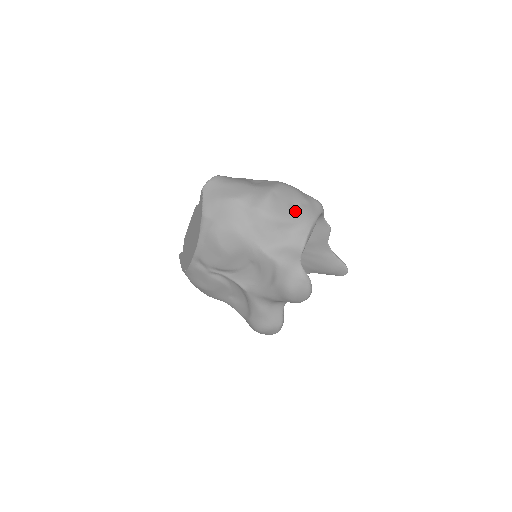
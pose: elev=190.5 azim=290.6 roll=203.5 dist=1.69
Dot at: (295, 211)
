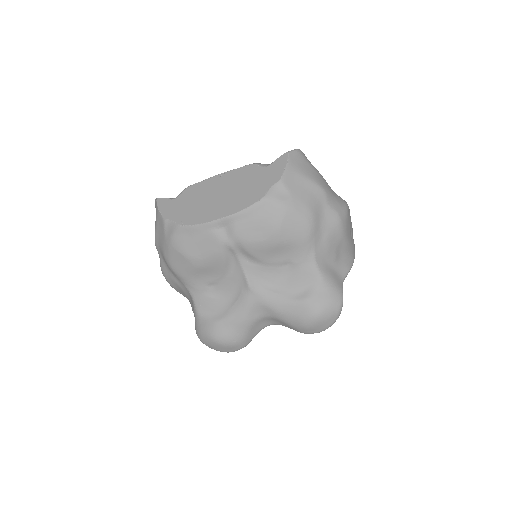
Dot at: (351, 239)
